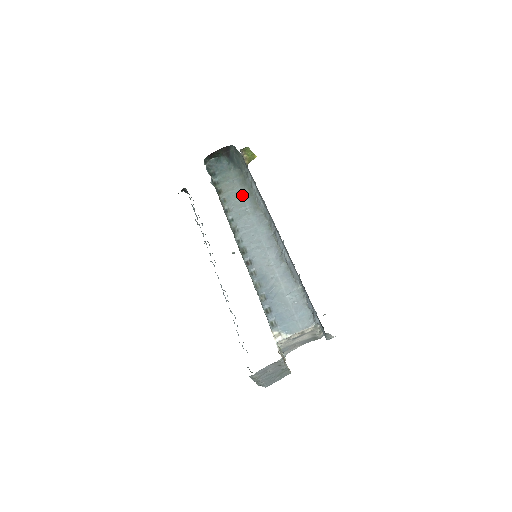
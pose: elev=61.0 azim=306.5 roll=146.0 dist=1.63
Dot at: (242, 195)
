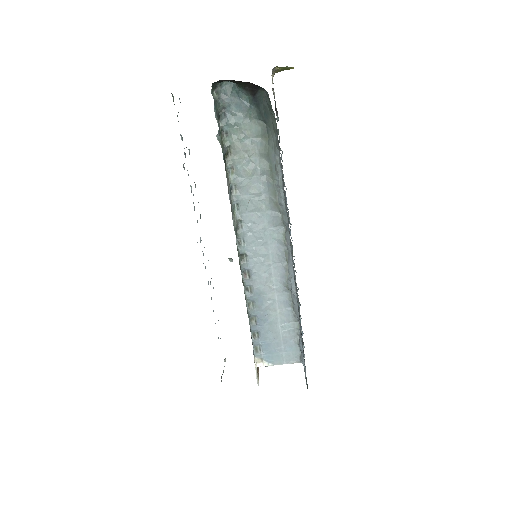
Dot at: (259, 172)
